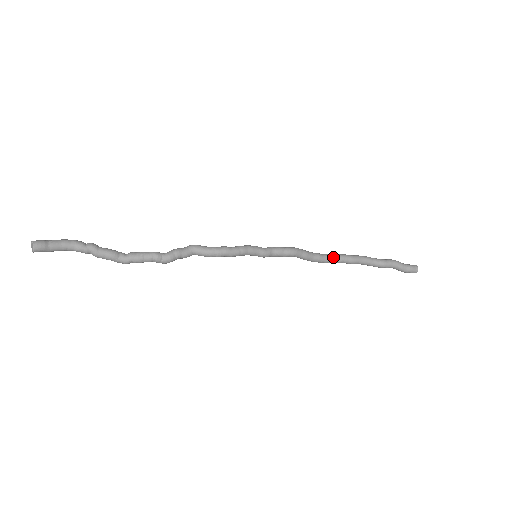
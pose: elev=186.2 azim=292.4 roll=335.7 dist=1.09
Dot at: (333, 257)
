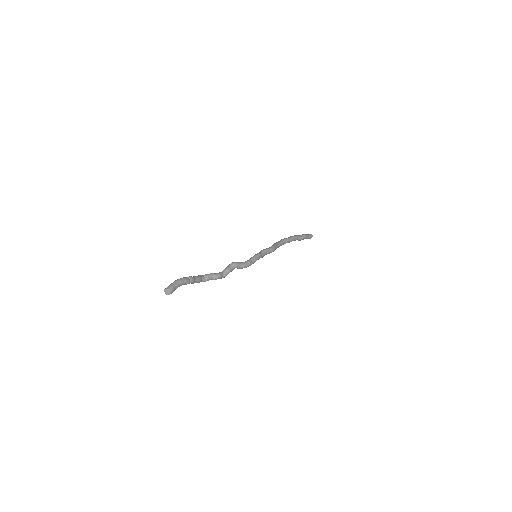
Dot at: (284, 243)
